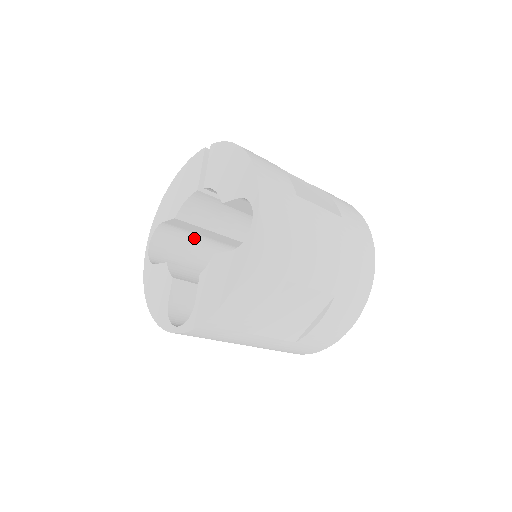
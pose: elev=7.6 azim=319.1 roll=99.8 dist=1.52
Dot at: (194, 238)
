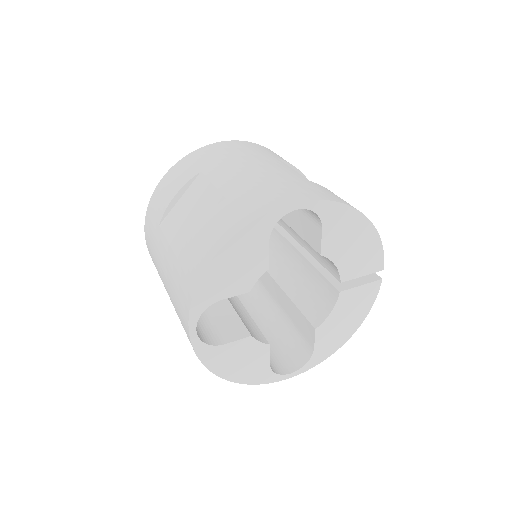
Dot at: (262, 293)
